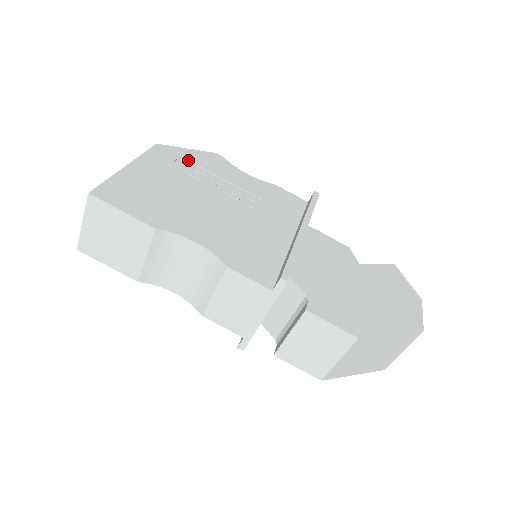
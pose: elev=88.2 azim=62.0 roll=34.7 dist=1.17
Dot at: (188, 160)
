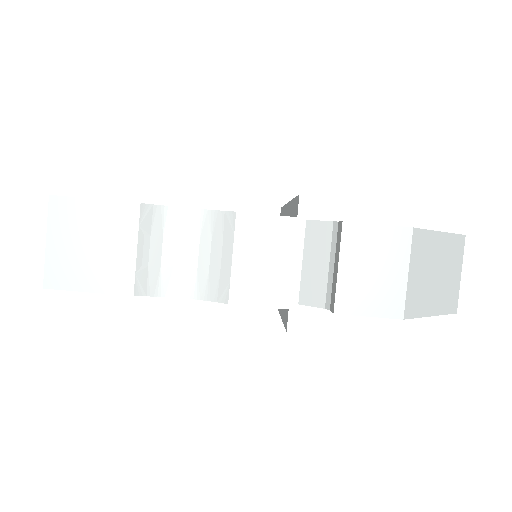
Dot at: occluded
